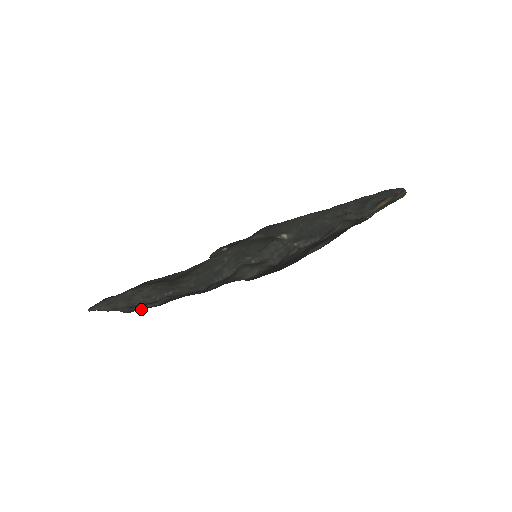
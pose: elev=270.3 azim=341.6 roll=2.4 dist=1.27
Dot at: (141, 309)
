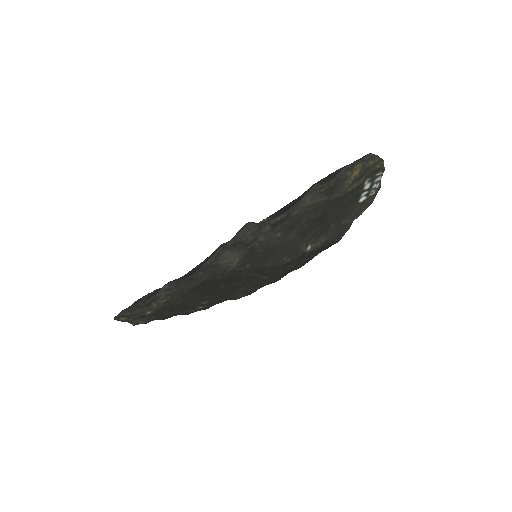
Dot at: (152, 311)
